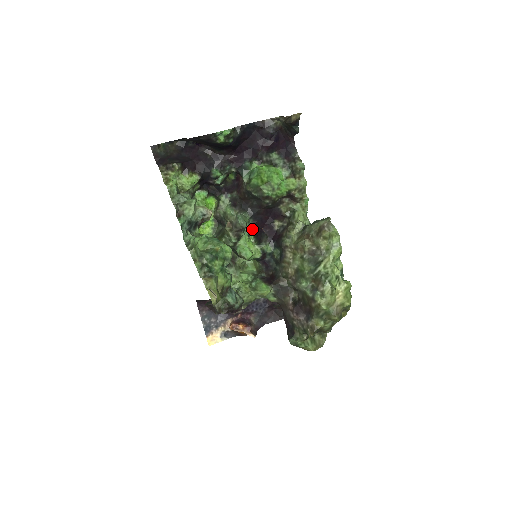
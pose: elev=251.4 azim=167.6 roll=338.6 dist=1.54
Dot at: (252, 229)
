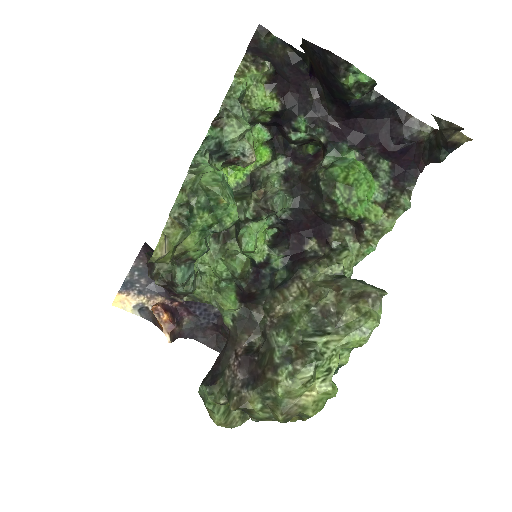
Dot at: (279, 224)
